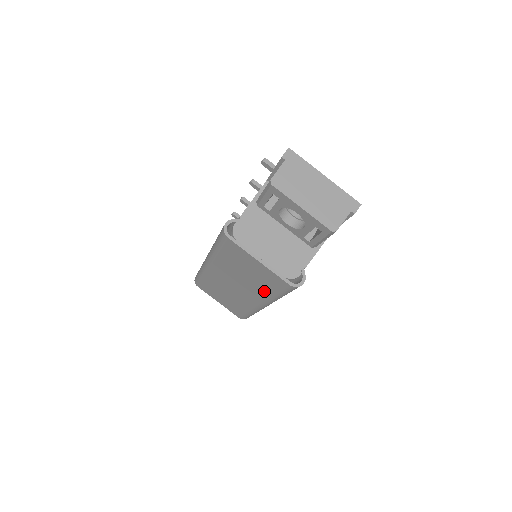
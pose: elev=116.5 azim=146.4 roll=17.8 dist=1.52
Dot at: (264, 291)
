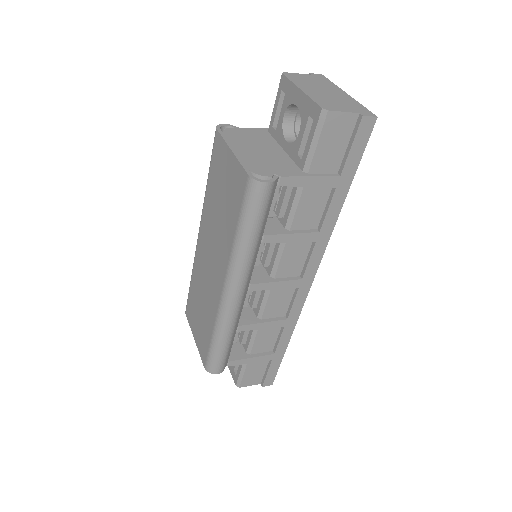
Dot at: (229, 234)
